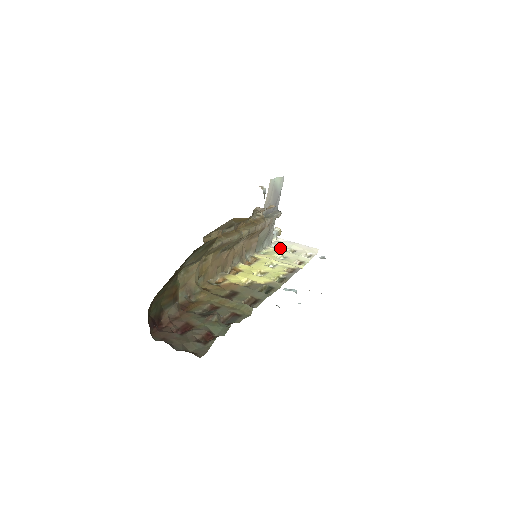
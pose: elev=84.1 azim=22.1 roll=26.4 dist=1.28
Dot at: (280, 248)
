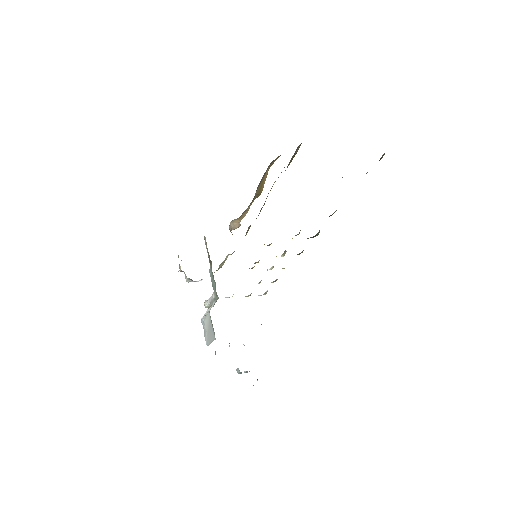
Dot at: occluded
